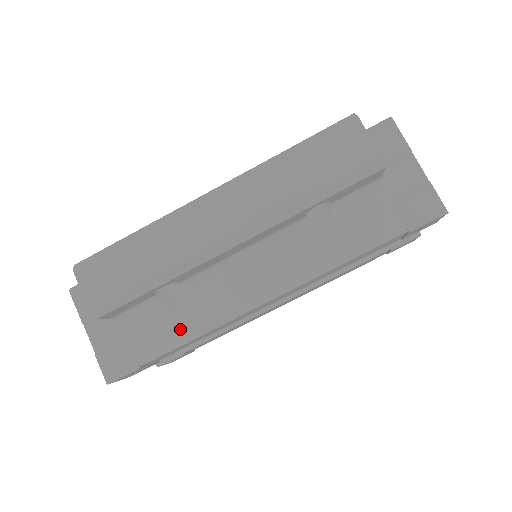
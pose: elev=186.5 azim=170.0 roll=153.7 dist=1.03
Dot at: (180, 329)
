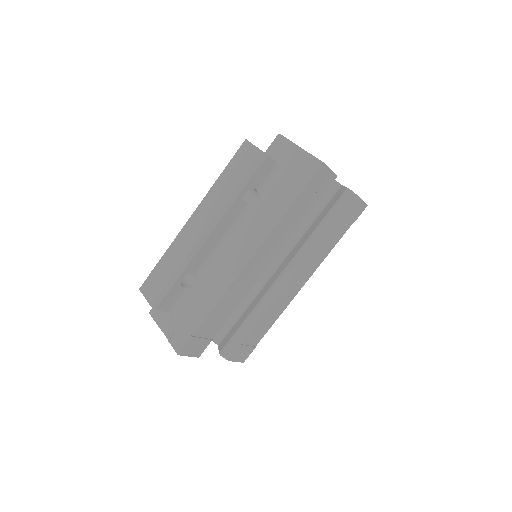
Dot at: (205, 302)
